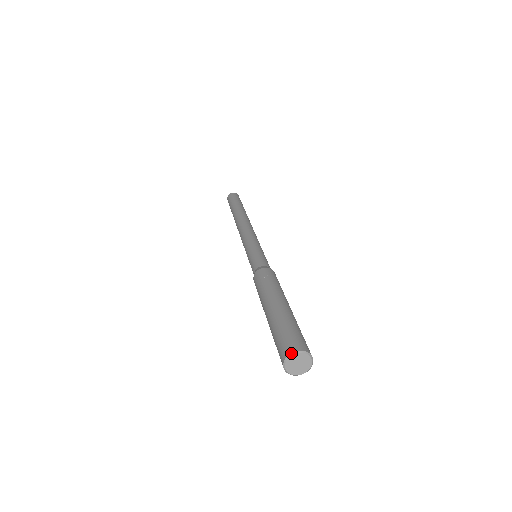
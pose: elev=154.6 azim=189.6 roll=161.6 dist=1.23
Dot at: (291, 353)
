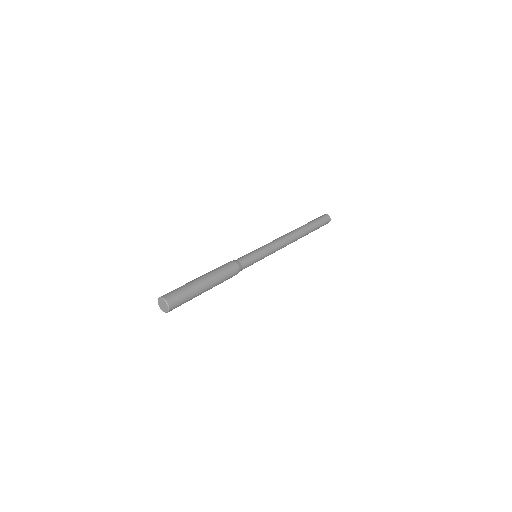
Dot at: (158, 301)
